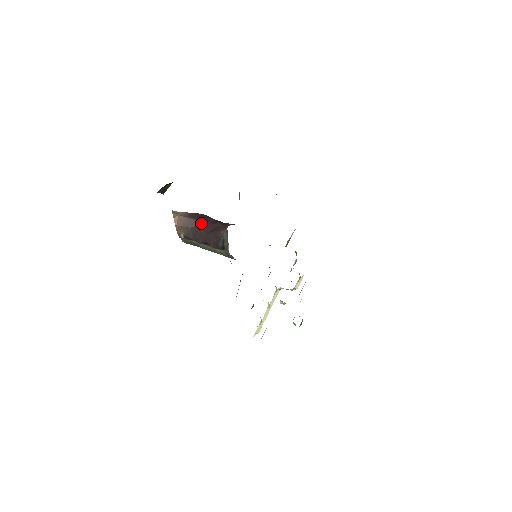
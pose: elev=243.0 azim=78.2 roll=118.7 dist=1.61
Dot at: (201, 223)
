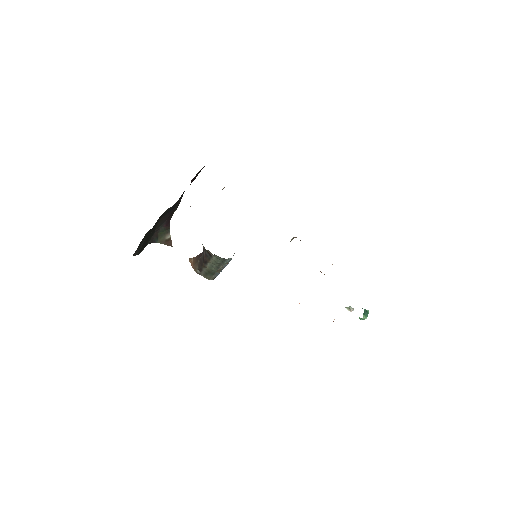
Dot at: occluded
